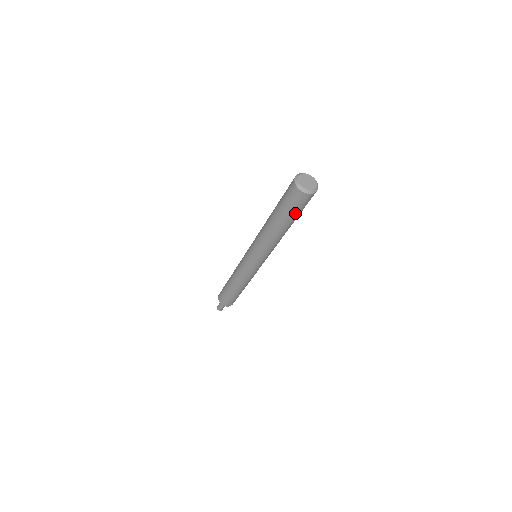
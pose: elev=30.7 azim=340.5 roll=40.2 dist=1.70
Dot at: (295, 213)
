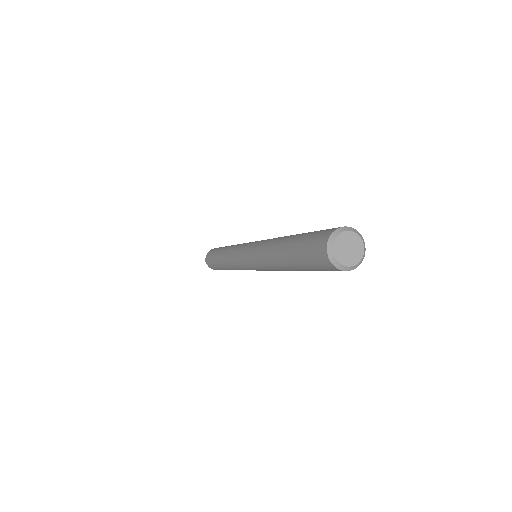
Dot at: occluded
